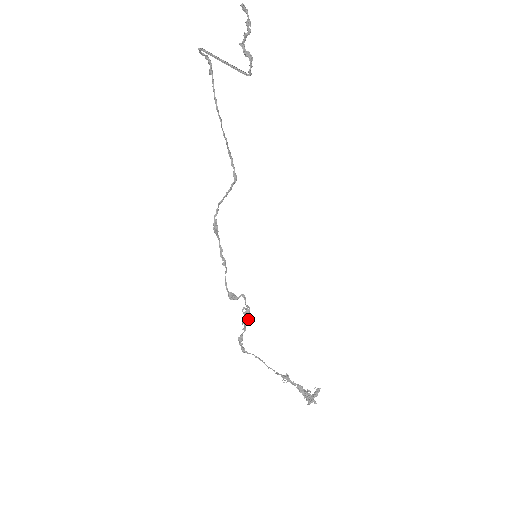
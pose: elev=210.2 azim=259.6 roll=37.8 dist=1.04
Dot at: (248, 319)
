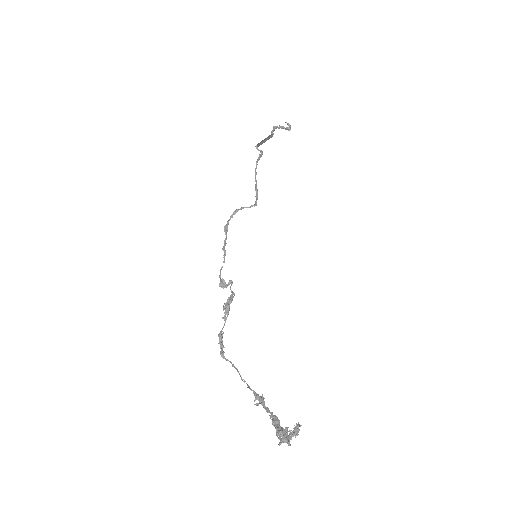
Dot at: (229, 304)
